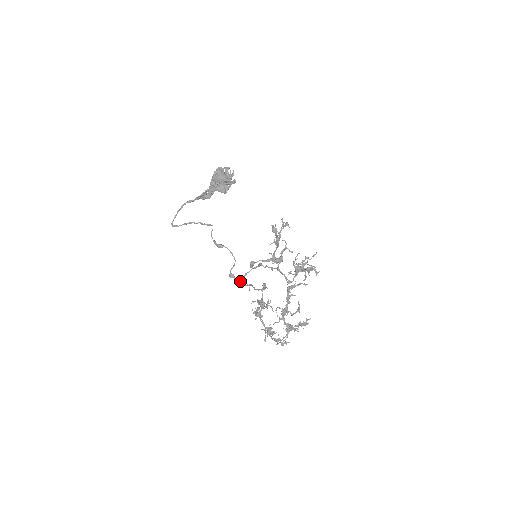
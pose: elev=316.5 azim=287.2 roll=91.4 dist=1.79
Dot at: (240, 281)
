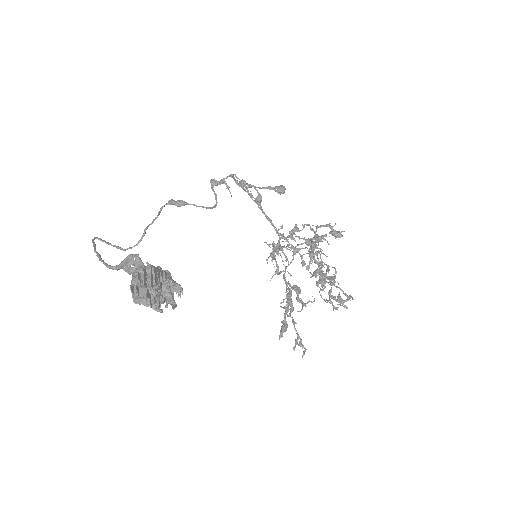
Dot at: occluded
